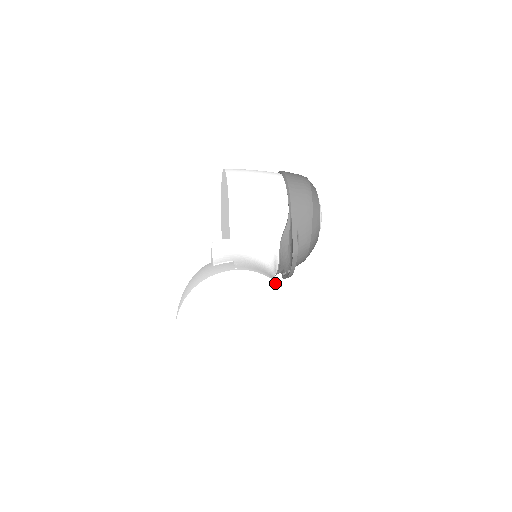
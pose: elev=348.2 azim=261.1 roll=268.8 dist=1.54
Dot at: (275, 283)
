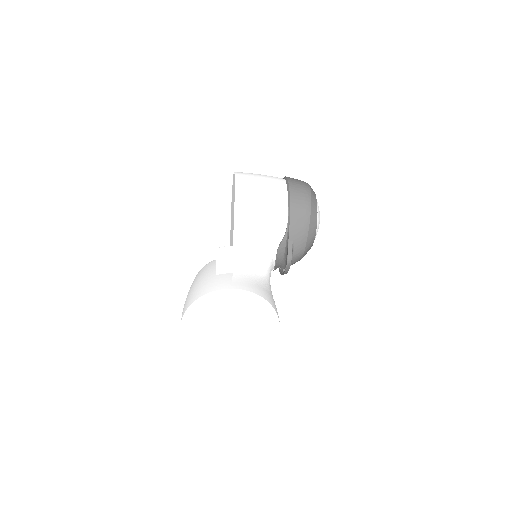
Dot at: (264, 300)
